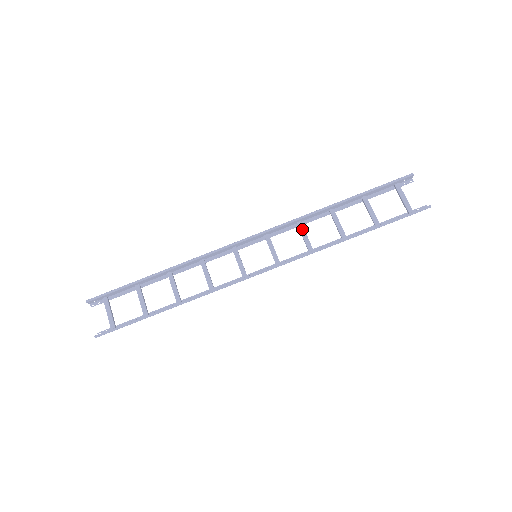
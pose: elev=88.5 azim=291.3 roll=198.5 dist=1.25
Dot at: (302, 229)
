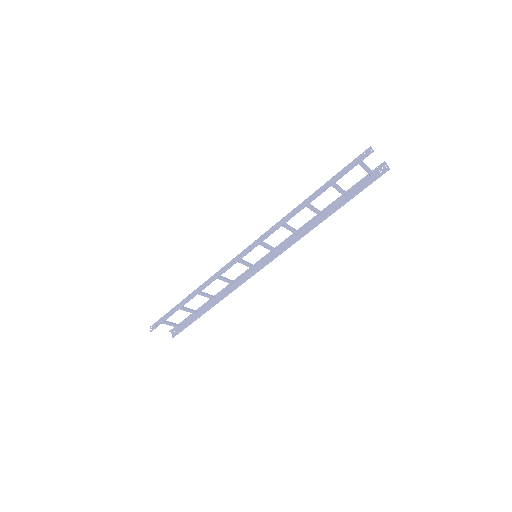
Dot at: (285, 226)
